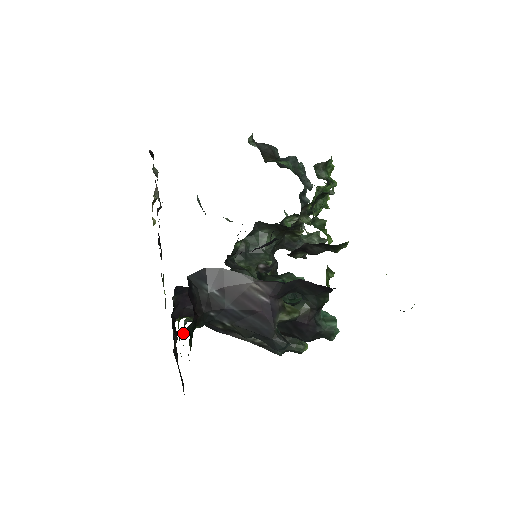
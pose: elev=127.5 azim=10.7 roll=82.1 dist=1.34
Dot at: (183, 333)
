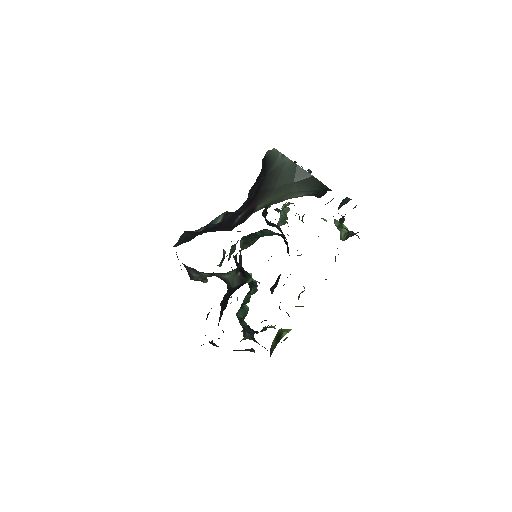
Dot at: occluded
